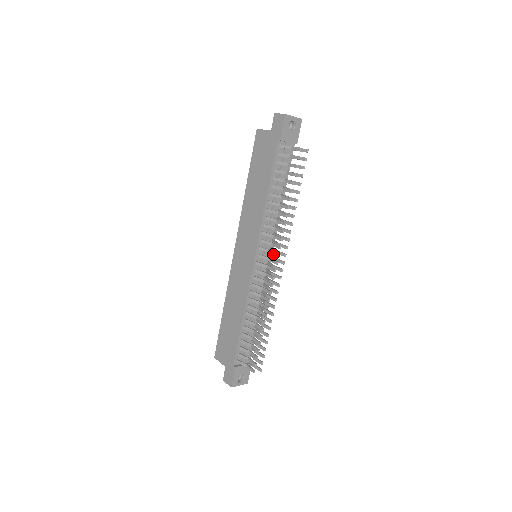
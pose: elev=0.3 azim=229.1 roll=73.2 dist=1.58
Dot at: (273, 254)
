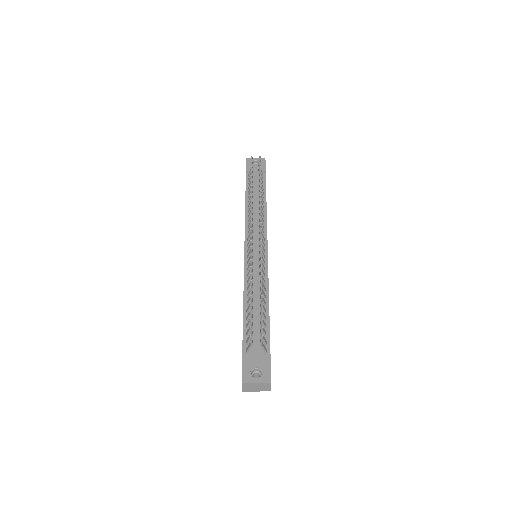
Dot at: occluded
